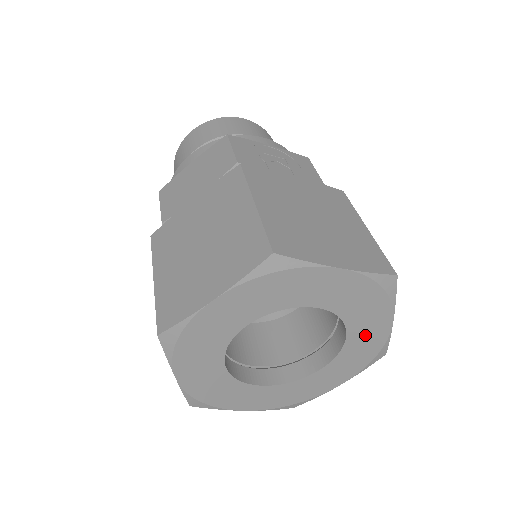
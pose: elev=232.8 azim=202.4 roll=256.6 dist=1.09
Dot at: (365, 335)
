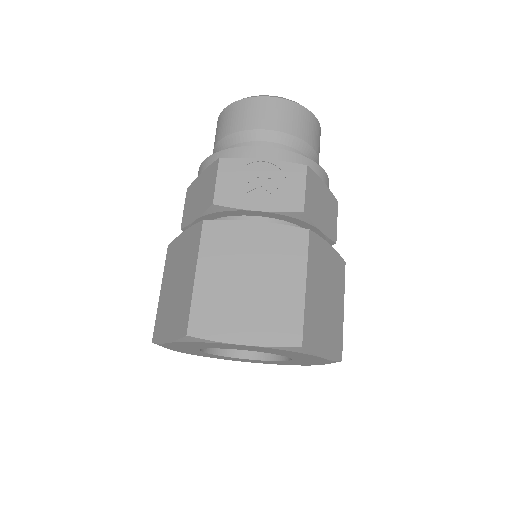
Dot at: (305, 358)
